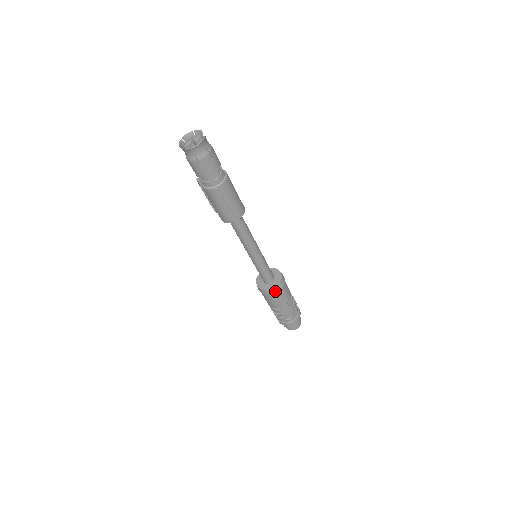
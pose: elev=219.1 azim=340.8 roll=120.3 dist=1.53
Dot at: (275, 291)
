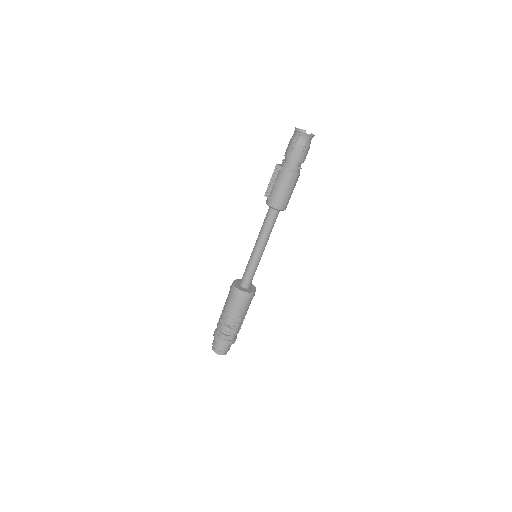
Dot at: (252, 296)
